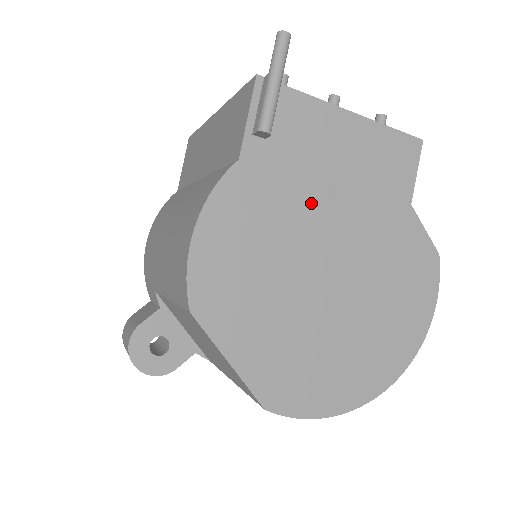
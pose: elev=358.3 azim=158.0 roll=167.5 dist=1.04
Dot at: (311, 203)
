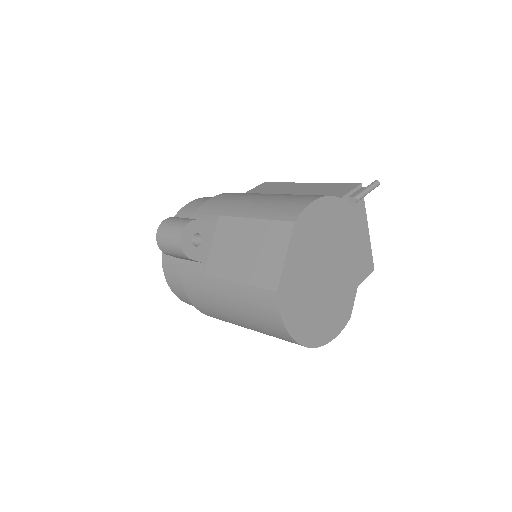
Dot at: (342, 241)
